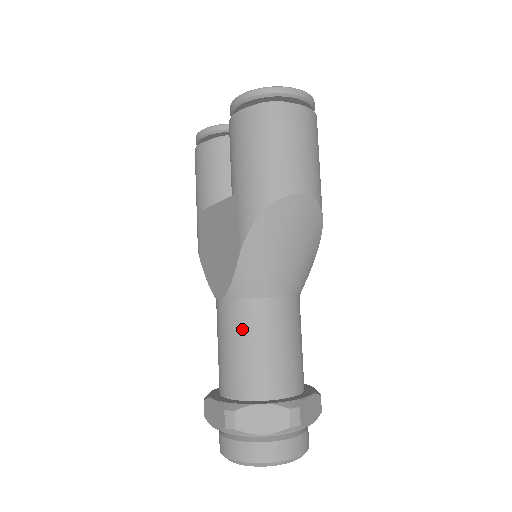
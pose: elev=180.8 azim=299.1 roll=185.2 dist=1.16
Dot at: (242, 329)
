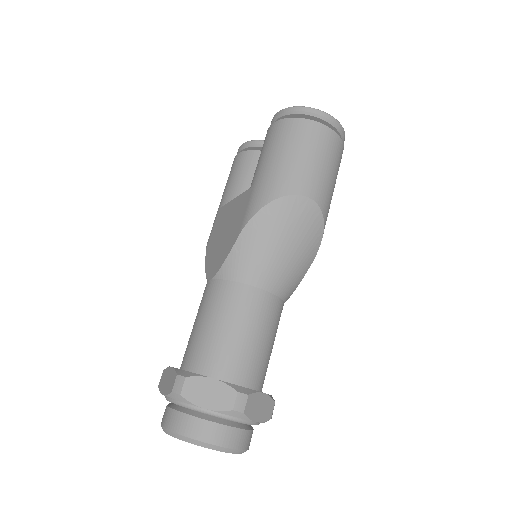
Dot at: (219, 307)
